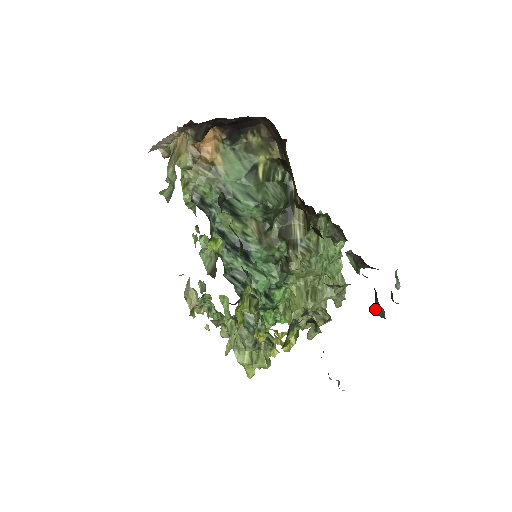
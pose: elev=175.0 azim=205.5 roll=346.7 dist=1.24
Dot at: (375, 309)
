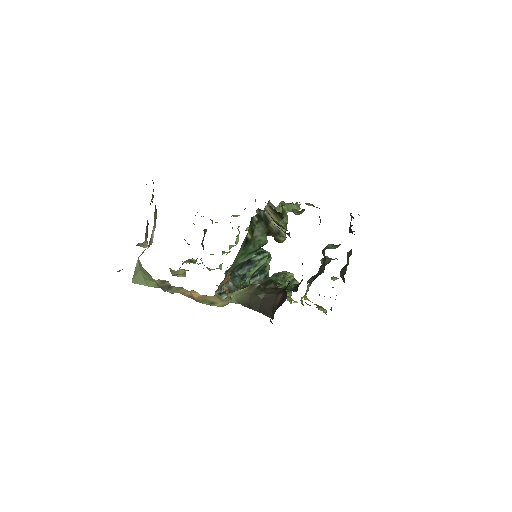
Dot at: occluded
